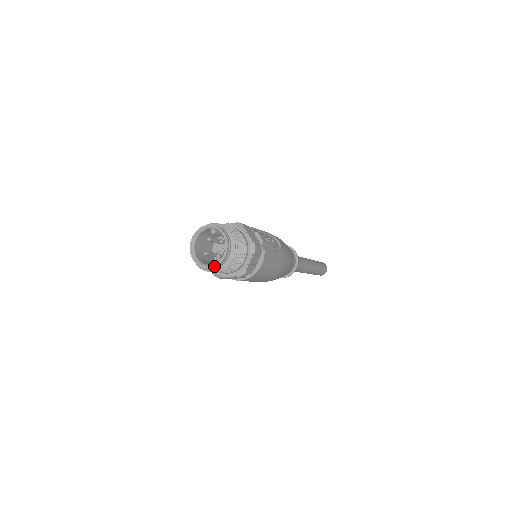
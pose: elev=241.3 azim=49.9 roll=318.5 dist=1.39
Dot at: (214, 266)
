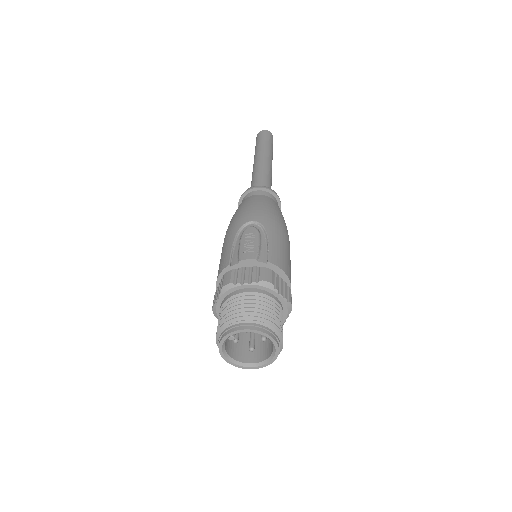
Dot at: (277, 353)
